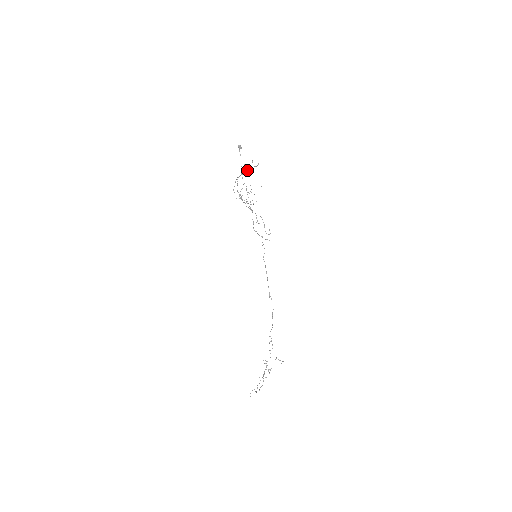
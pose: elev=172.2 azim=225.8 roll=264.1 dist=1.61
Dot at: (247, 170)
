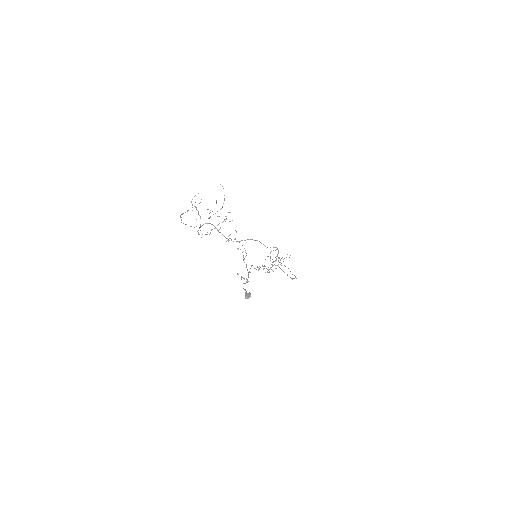
Dot at: (214, 226)
